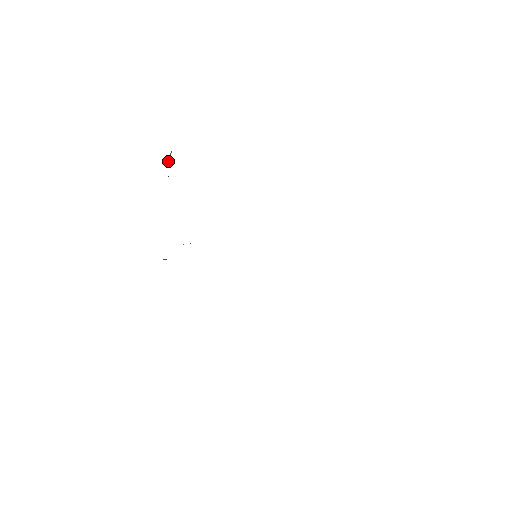
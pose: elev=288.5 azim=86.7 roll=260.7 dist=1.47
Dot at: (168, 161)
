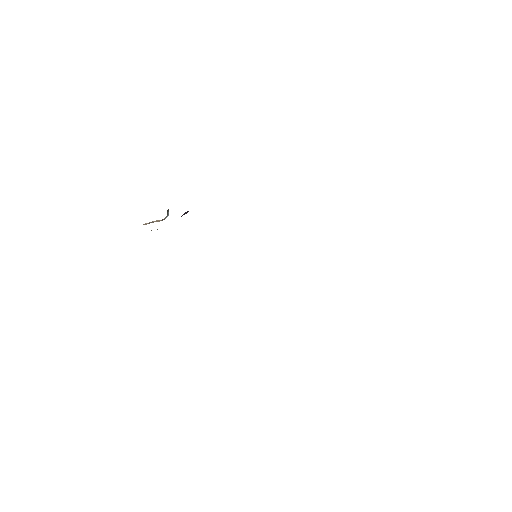
Dot at: (167, 212)
